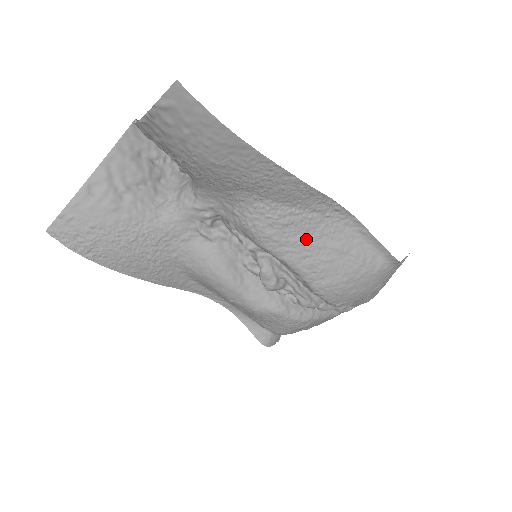
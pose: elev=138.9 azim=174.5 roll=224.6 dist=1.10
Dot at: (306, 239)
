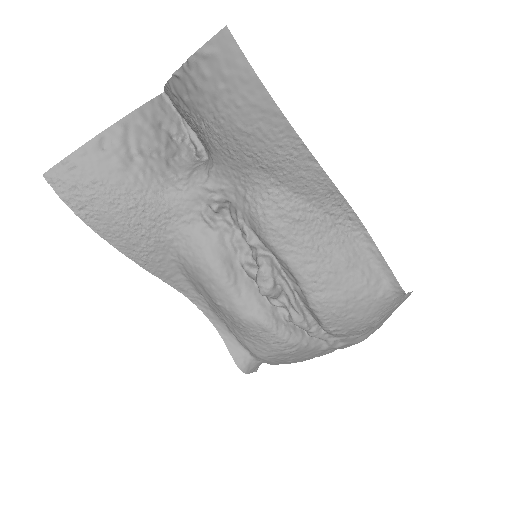
Dot at: (314, 242)
